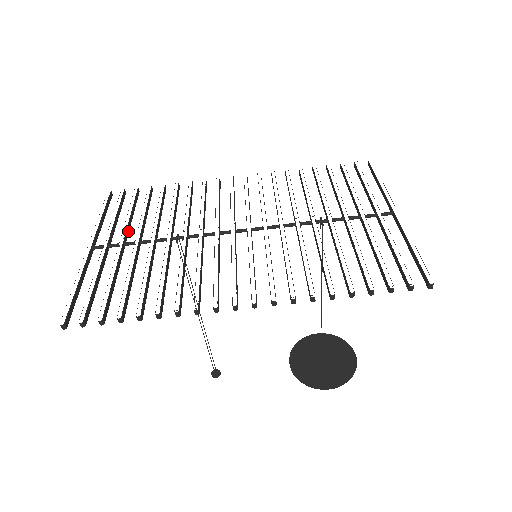
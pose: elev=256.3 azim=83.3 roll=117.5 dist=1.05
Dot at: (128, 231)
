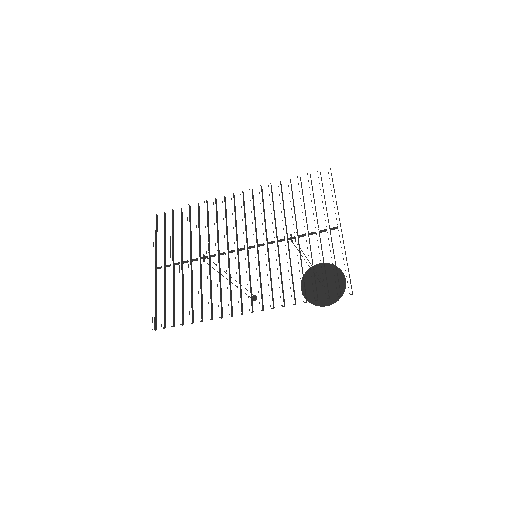
Dot at: occluded
